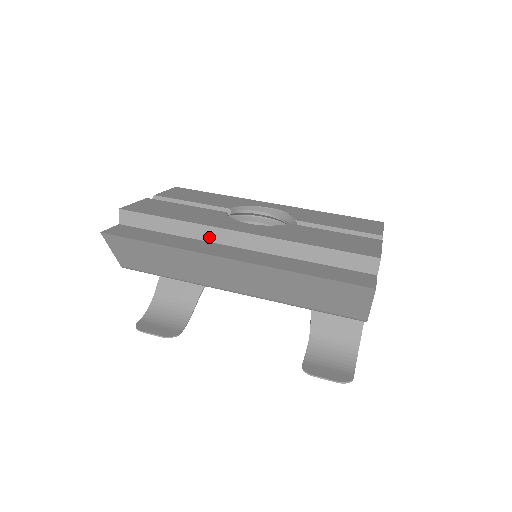
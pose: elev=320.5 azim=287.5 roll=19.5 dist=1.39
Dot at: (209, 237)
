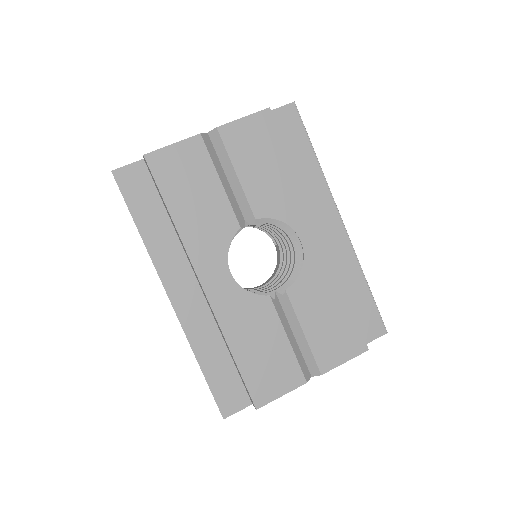
Dot at: (187, 256)
